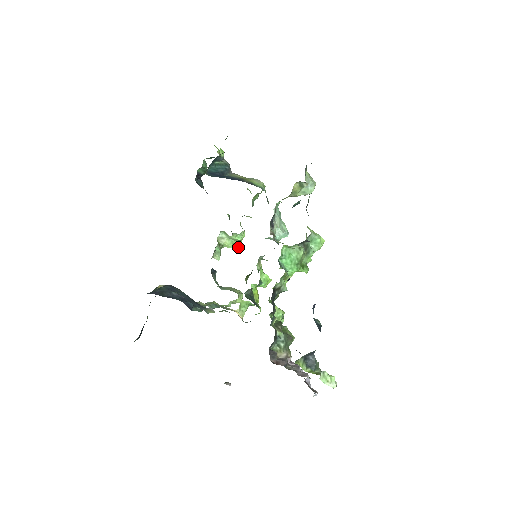
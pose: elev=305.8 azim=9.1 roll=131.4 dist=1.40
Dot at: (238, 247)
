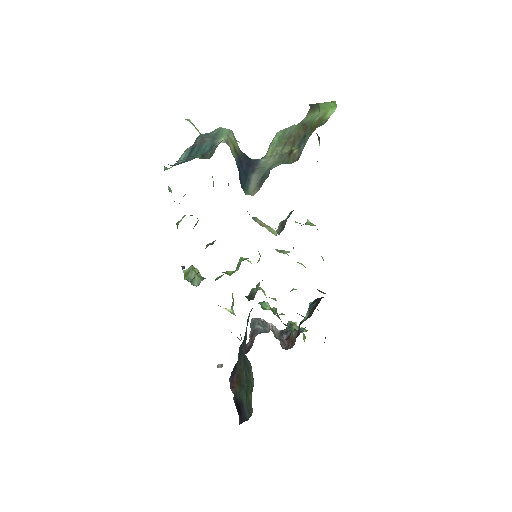
Dot at: occluded
